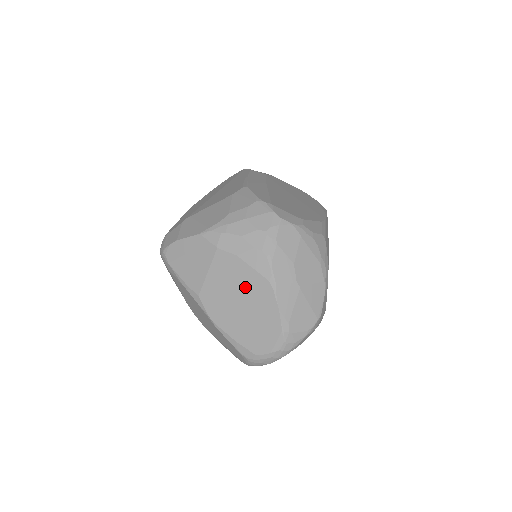
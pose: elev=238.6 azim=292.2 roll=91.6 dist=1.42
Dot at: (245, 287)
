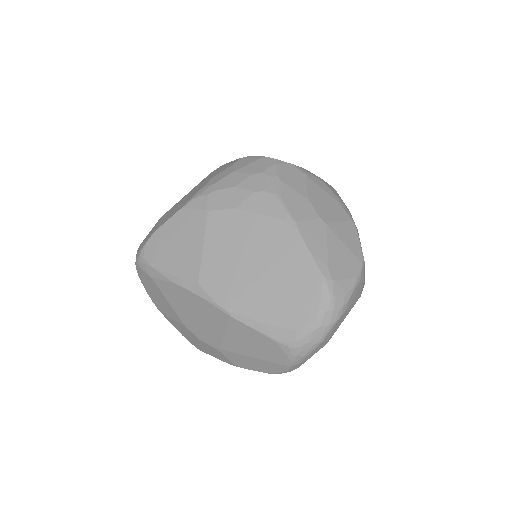
Dot at: (257, 243)
